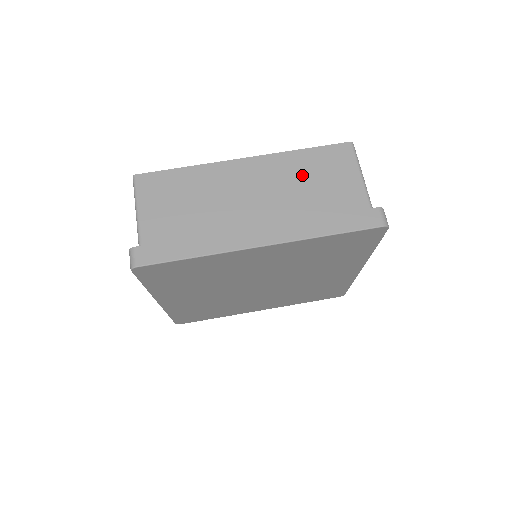
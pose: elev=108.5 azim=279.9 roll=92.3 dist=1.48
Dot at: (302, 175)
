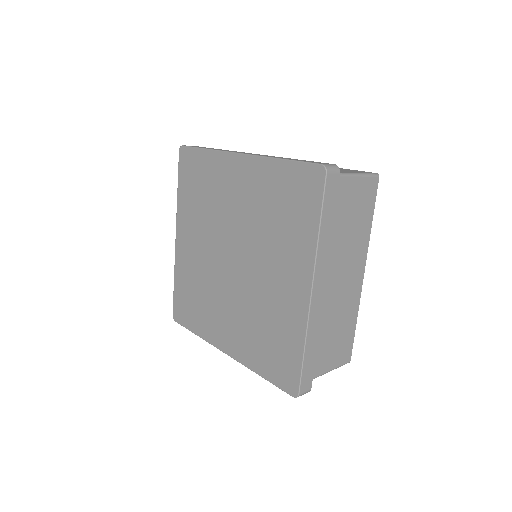
Dot at: occluded
